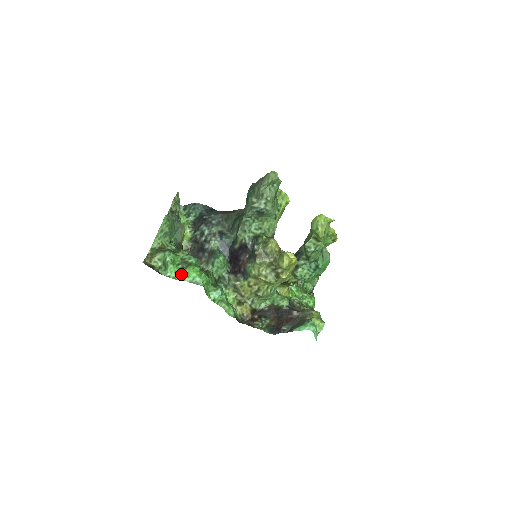
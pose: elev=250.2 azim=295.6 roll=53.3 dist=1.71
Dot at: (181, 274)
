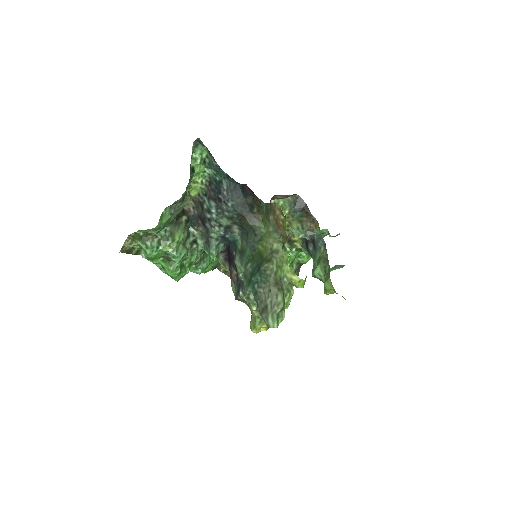
Dot at: (160, 264)
